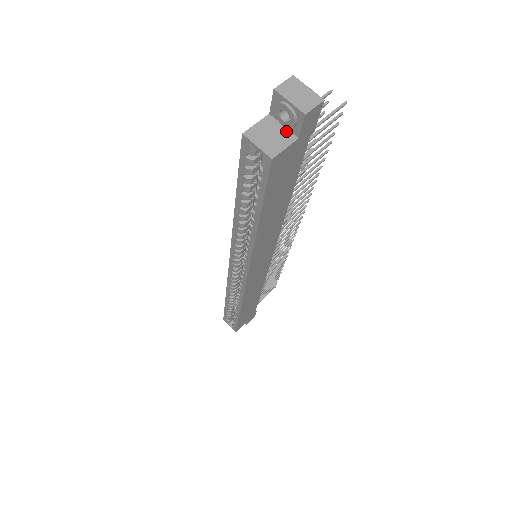
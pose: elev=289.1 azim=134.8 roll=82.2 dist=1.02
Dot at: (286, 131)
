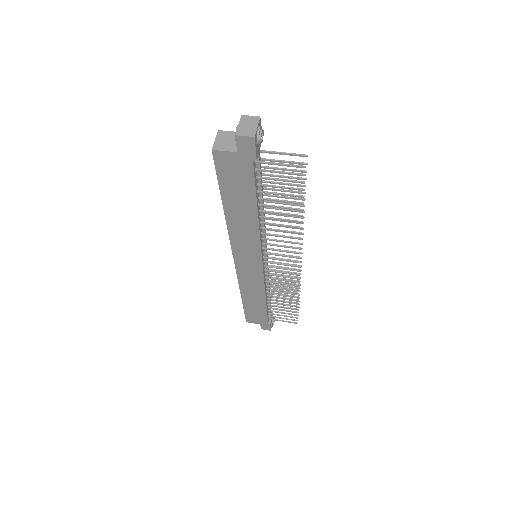
Dot at: occluded
